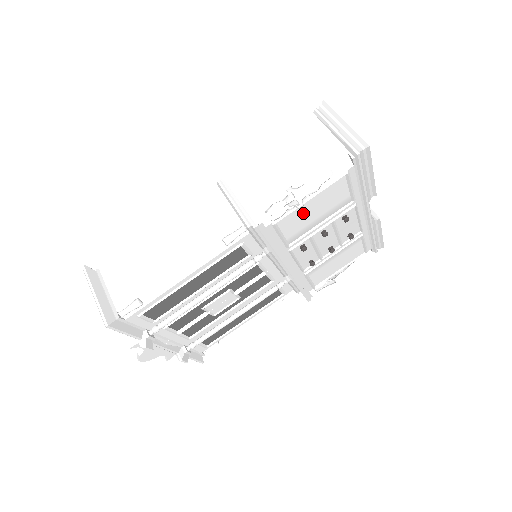
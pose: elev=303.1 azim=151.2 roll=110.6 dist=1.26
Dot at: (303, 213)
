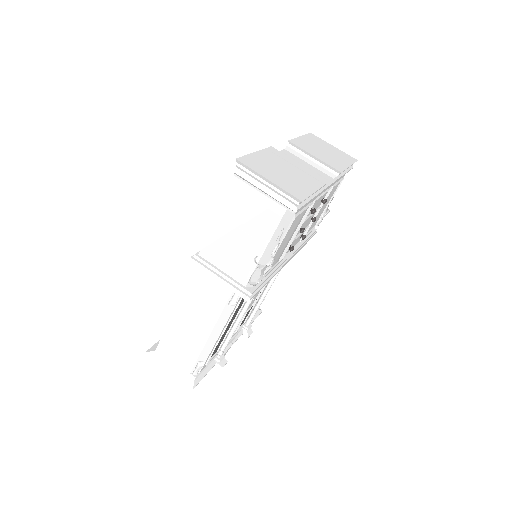
Dot at: (277, 253)
